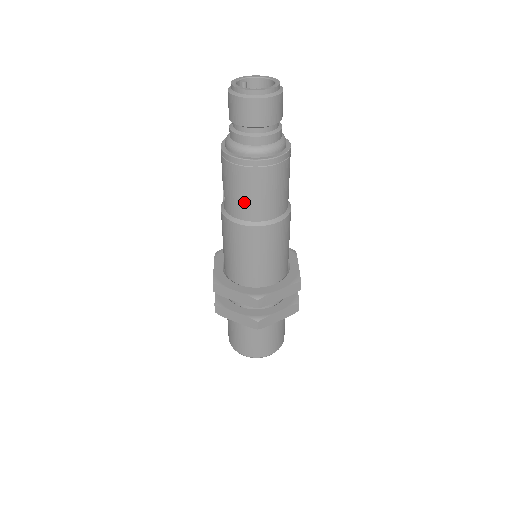
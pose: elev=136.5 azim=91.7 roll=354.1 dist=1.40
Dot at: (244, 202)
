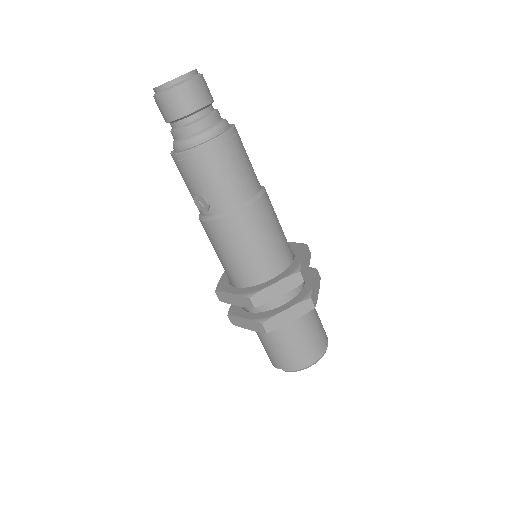
Dot at: (233, 184)
